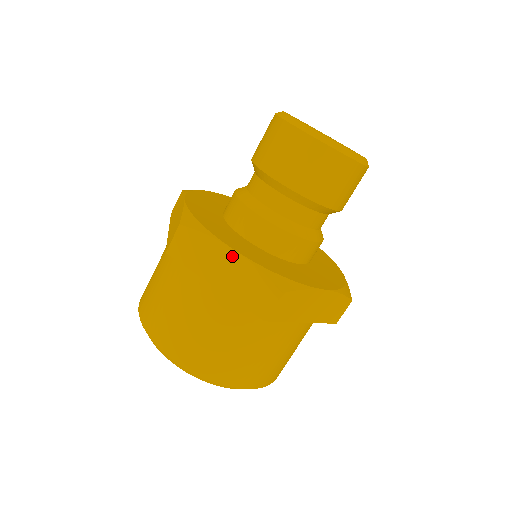
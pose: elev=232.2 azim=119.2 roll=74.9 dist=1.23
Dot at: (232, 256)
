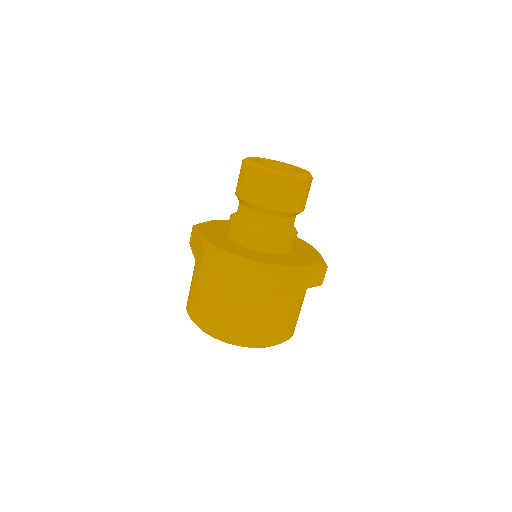
Dot at: (243, 262)
